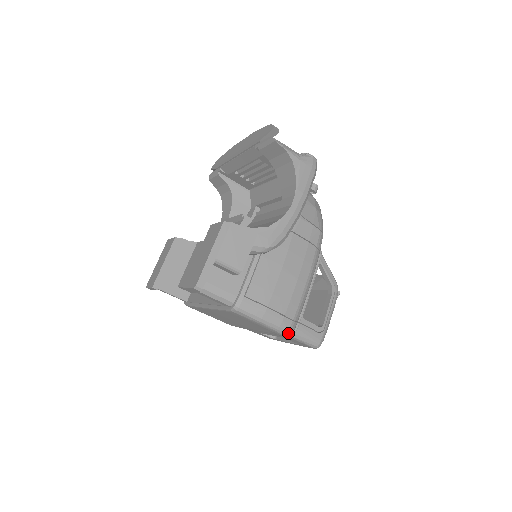
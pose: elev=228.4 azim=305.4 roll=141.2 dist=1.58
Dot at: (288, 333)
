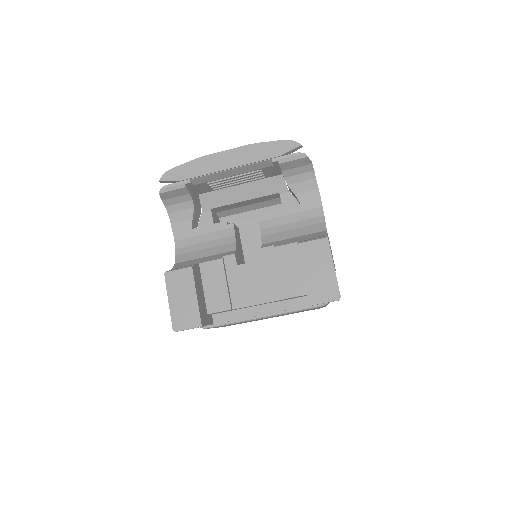
Dot at: occluded
